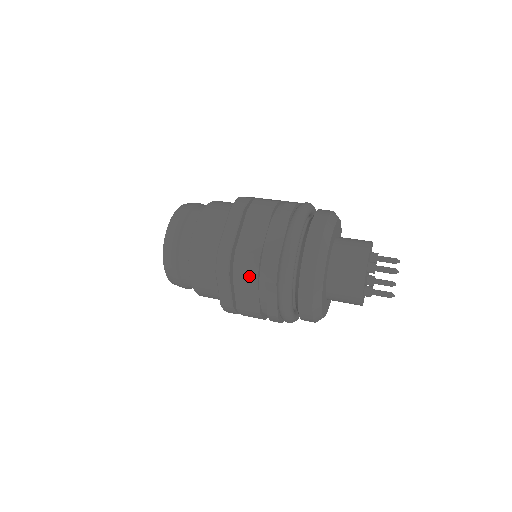
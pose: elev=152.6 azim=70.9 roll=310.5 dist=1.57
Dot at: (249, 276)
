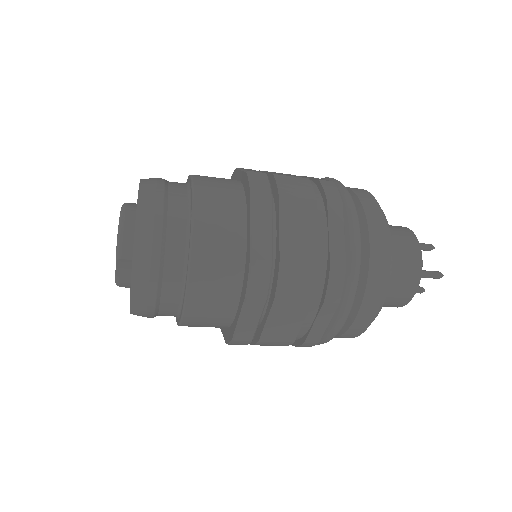
Dot at: (303, 195)
